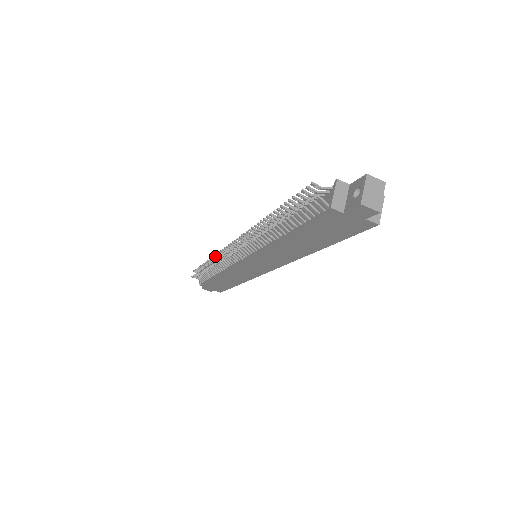
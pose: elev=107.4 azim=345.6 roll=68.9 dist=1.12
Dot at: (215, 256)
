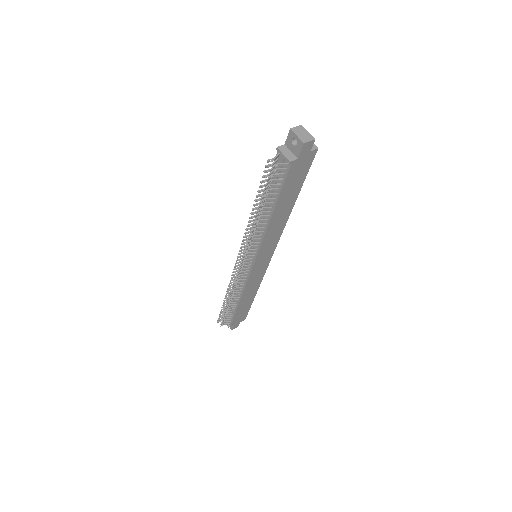
Dot at: (228, 288)
